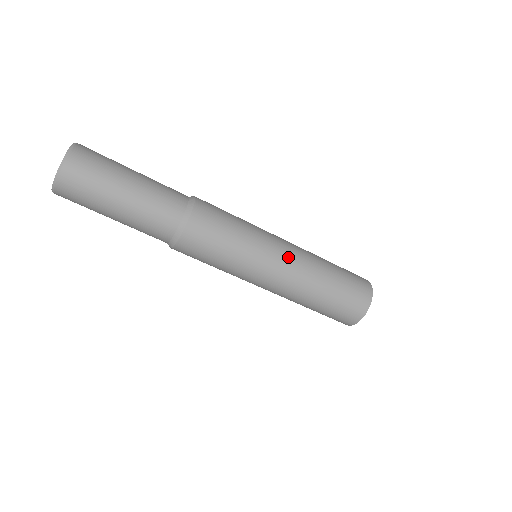
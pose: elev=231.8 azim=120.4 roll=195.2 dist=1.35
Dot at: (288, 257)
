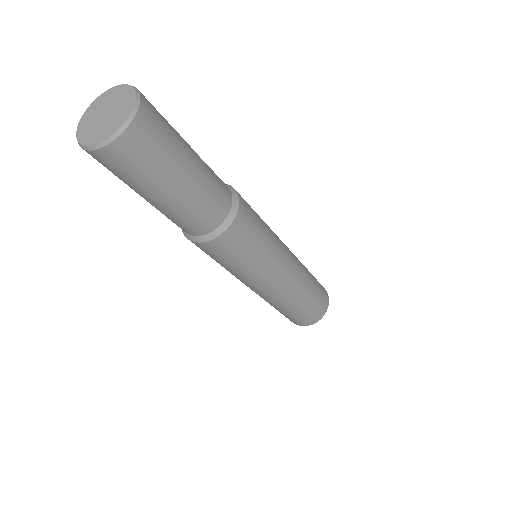
Dot at: (276, 287)
